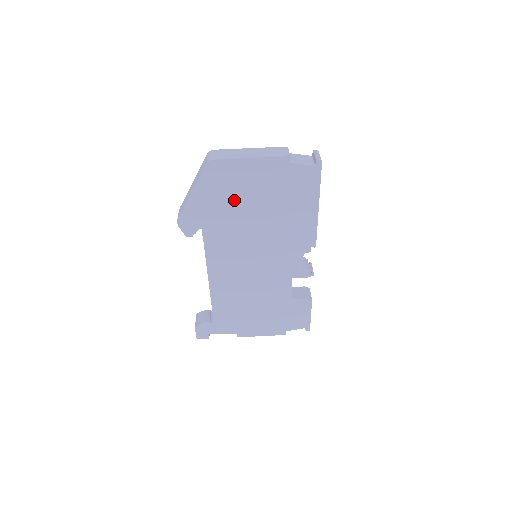
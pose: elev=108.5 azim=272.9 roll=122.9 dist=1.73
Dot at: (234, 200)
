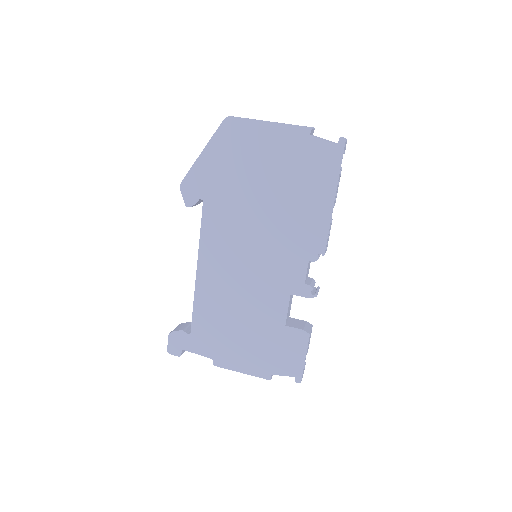
Dot at: (243, 170)
